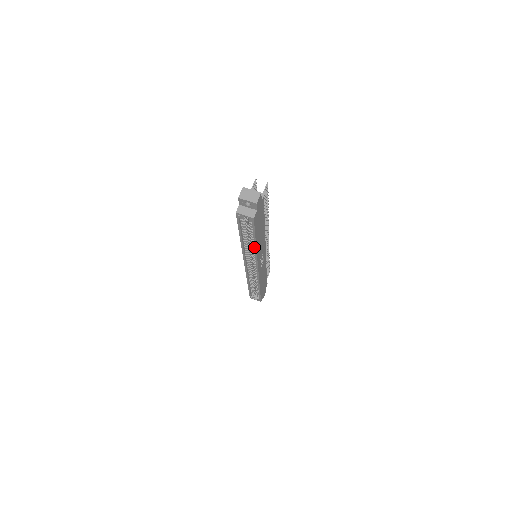
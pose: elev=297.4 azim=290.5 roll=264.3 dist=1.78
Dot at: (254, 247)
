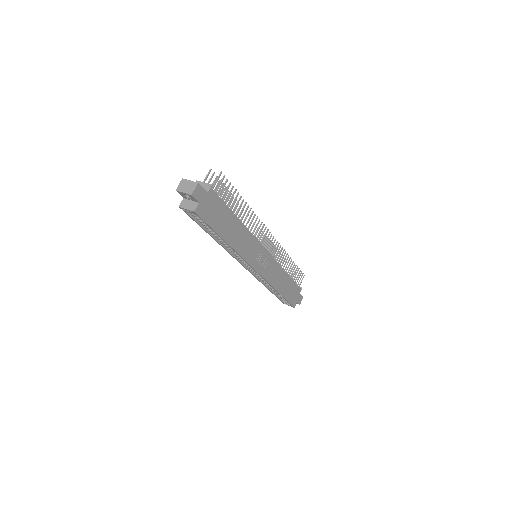
Dot at: (228, 245)
